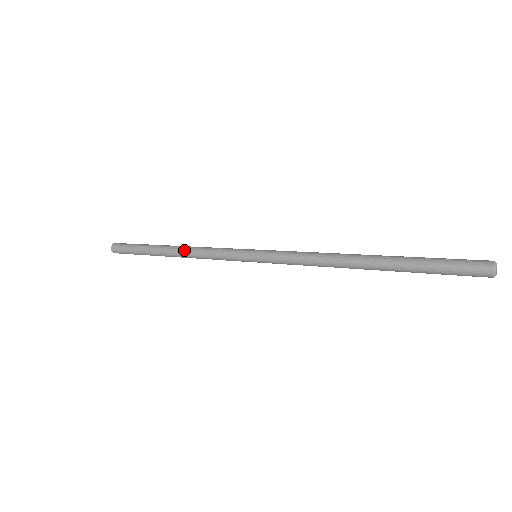
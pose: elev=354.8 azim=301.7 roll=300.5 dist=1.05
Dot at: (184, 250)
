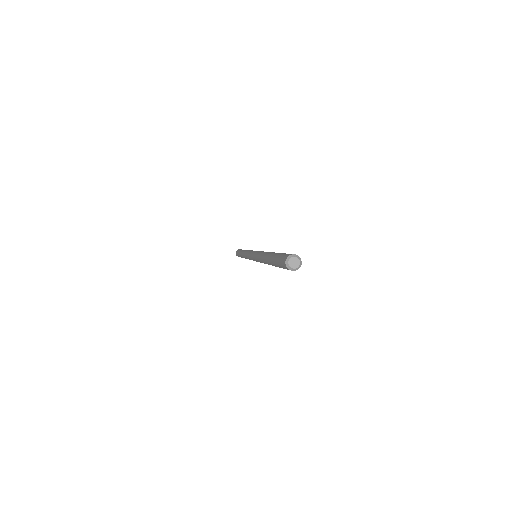
Dot at: (243, 254)
